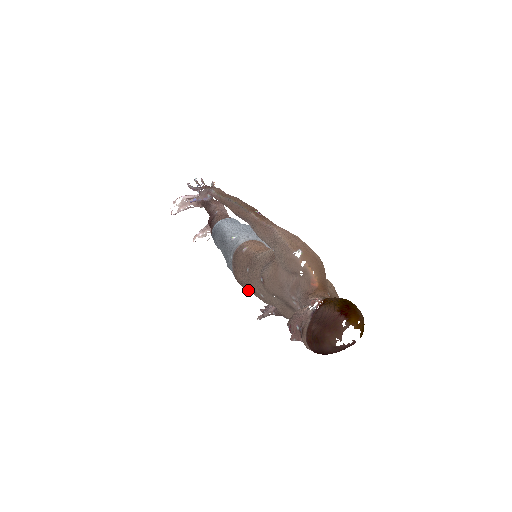
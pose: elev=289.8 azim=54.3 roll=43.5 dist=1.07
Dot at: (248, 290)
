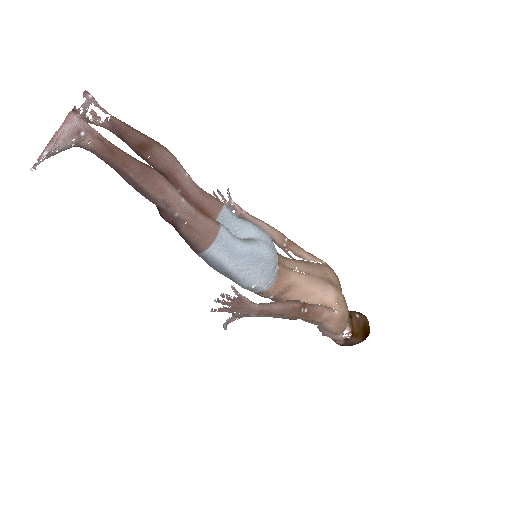
Dot at: occluded
